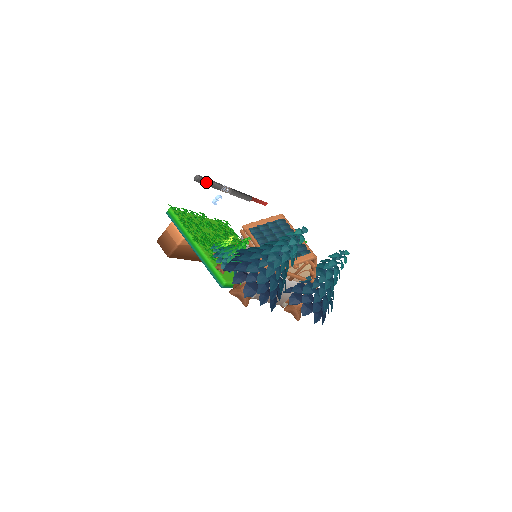
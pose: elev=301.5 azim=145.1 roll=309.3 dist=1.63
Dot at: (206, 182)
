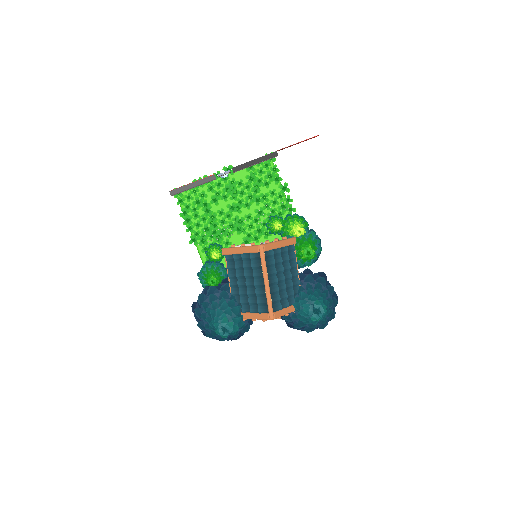
Dot at: (186, 190)
